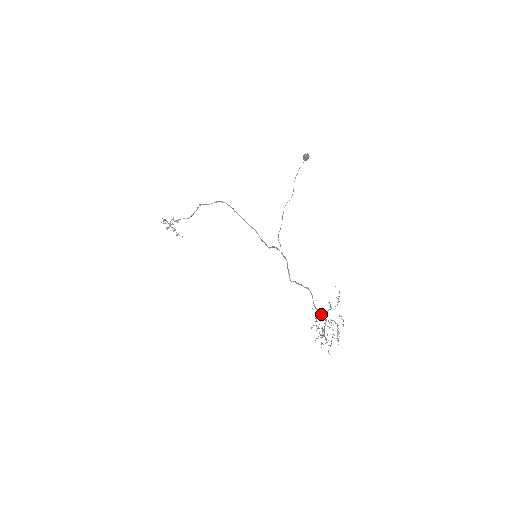
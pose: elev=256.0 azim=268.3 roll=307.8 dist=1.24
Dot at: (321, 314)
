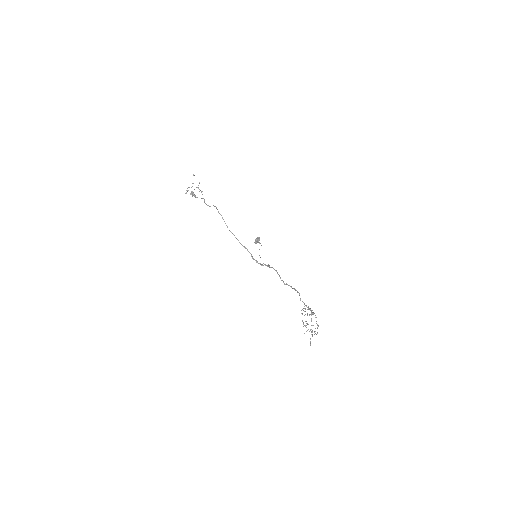
Dot at: (307, 307)
